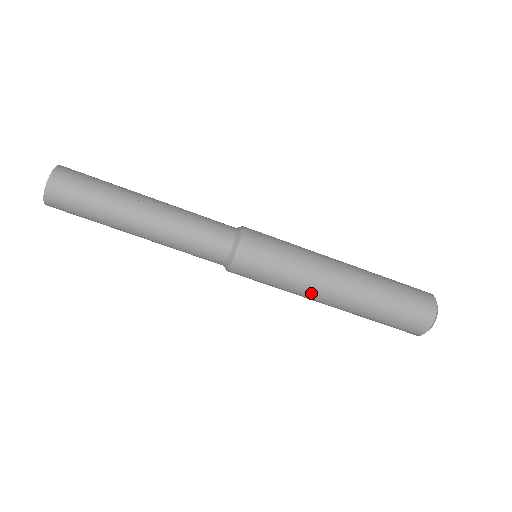
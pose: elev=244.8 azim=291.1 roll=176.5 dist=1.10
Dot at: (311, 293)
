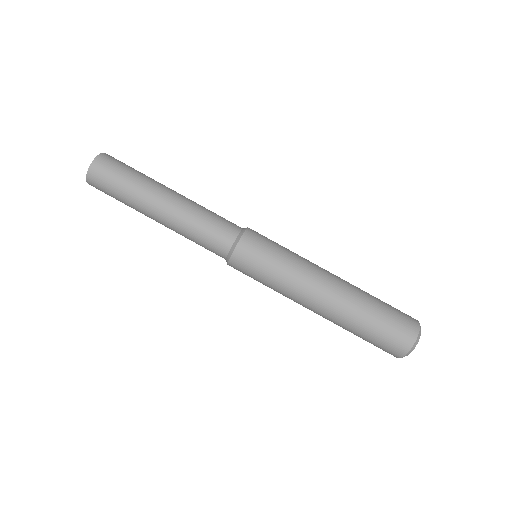
Dot at: (309, 279)
